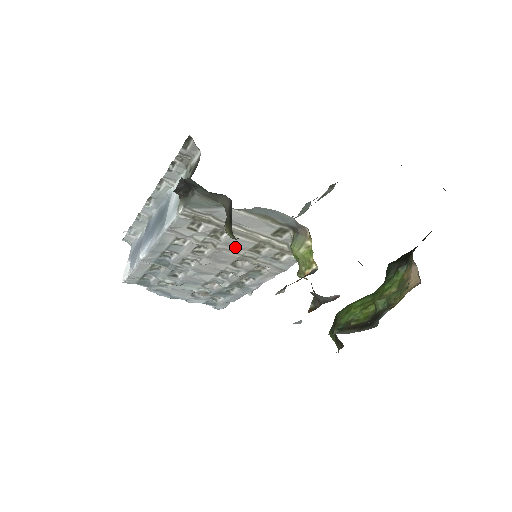
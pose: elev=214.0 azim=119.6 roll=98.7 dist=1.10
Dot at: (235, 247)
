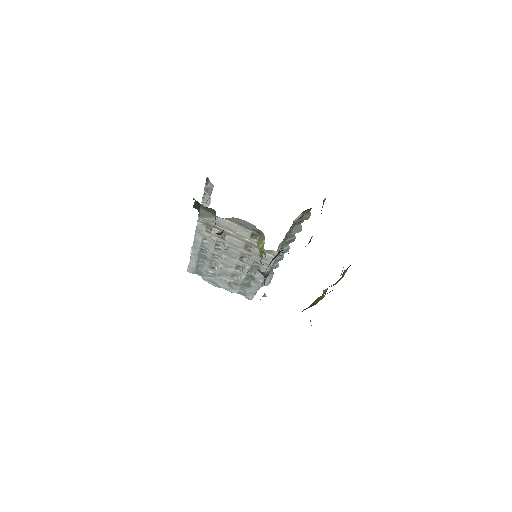
Dot at: (235, 246)
